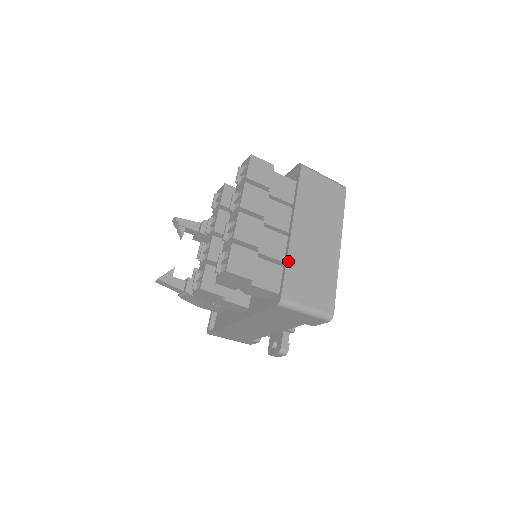
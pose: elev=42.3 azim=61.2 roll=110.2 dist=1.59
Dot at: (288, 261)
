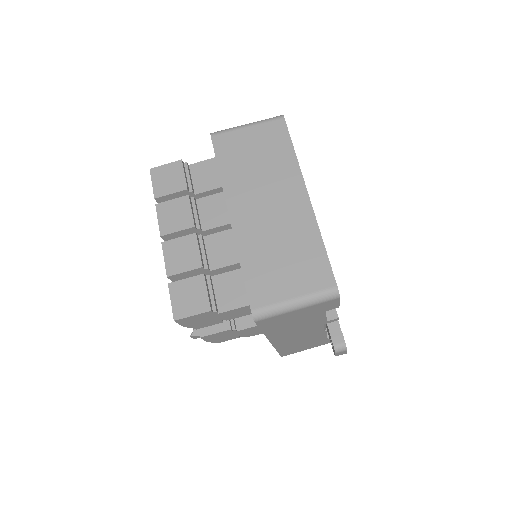
Dot at: (241, 260)
